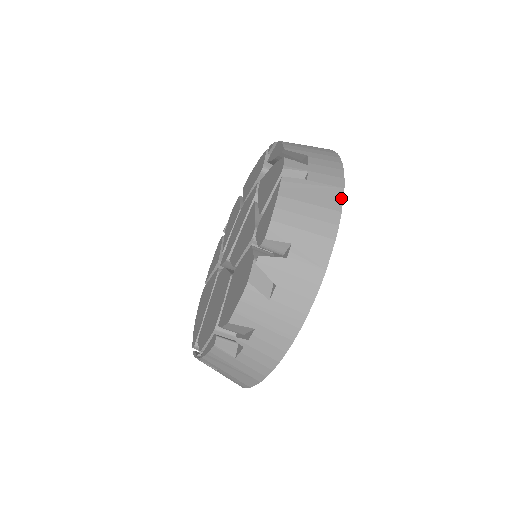
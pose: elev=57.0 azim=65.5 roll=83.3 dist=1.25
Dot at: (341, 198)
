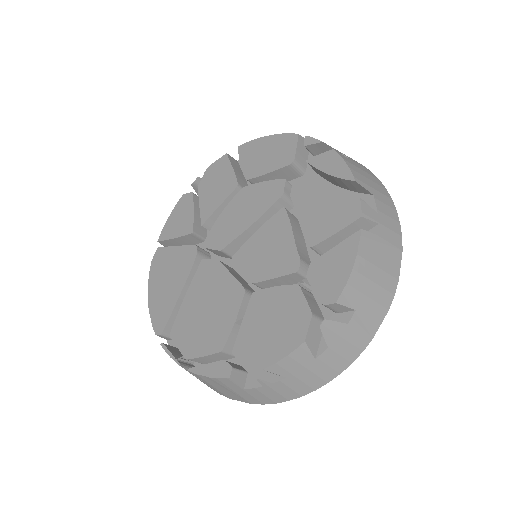
Dot at: (400, 263)
